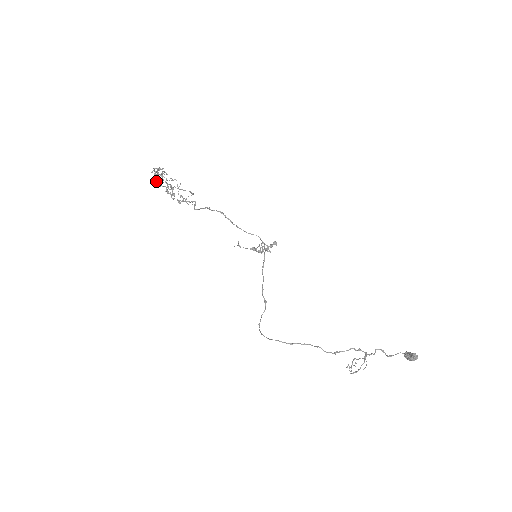
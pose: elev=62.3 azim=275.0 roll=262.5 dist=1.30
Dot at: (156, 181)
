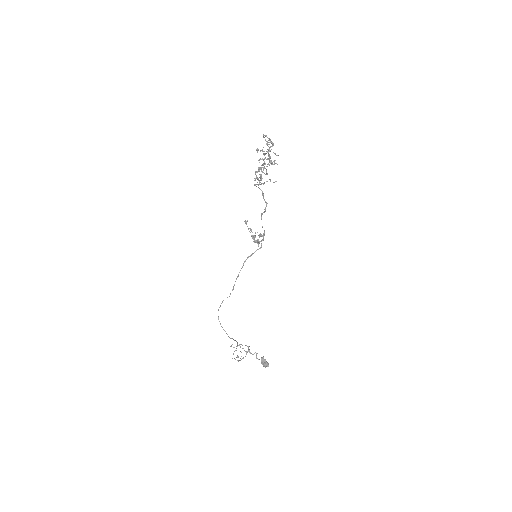
Dot at: (265, 164)
